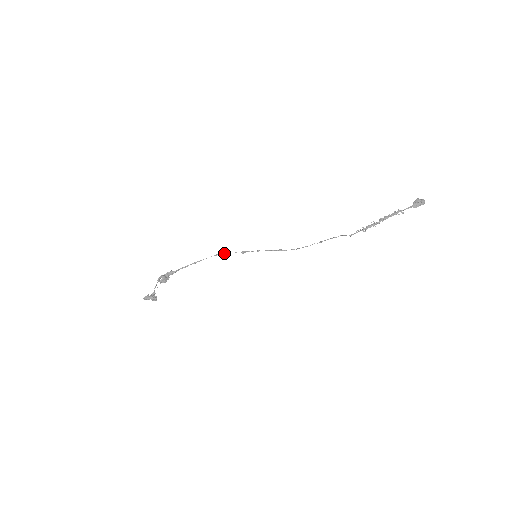
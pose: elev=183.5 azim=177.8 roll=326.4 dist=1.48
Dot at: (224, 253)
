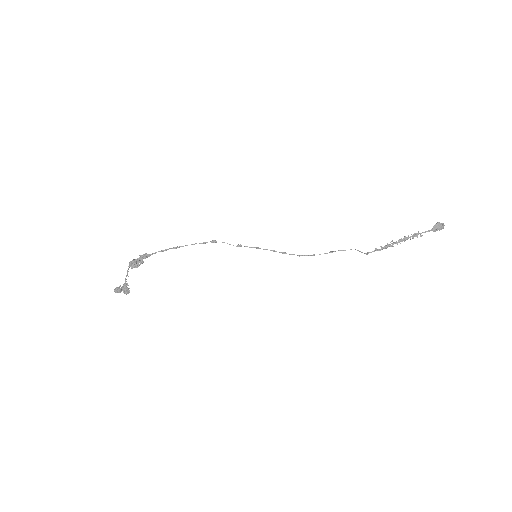
Dot at: (215, 242)
